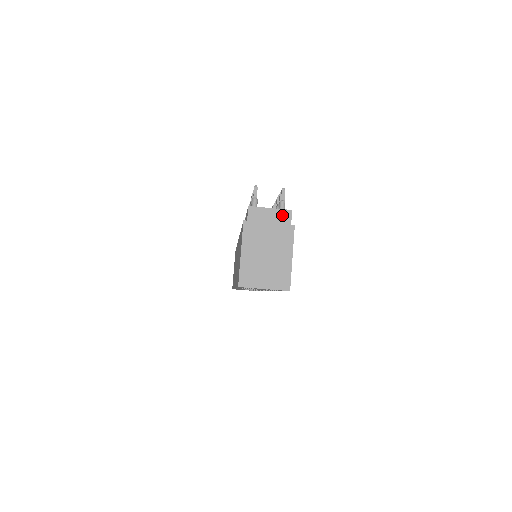
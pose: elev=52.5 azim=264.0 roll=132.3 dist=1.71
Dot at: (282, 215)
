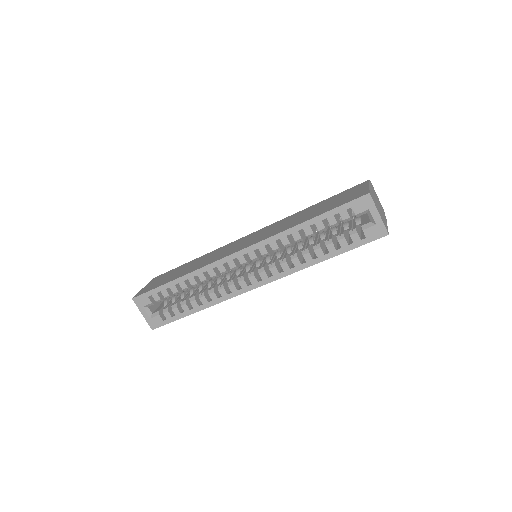
Dot at: (381, 206)
